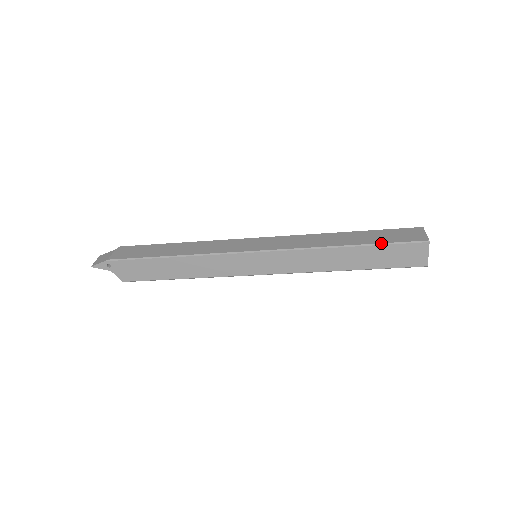
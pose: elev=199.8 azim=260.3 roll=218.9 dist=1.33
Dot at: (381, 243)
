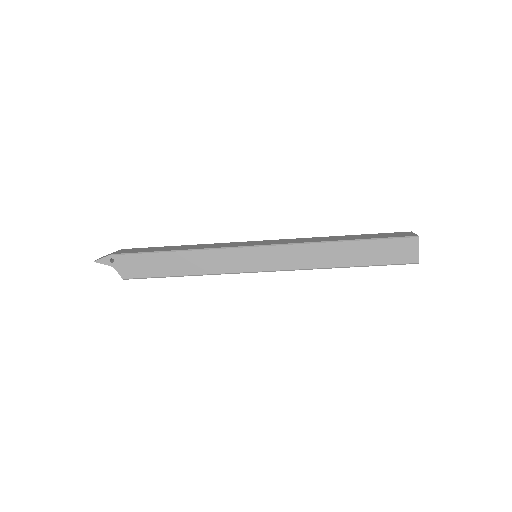
Dot at: (374, 238)
